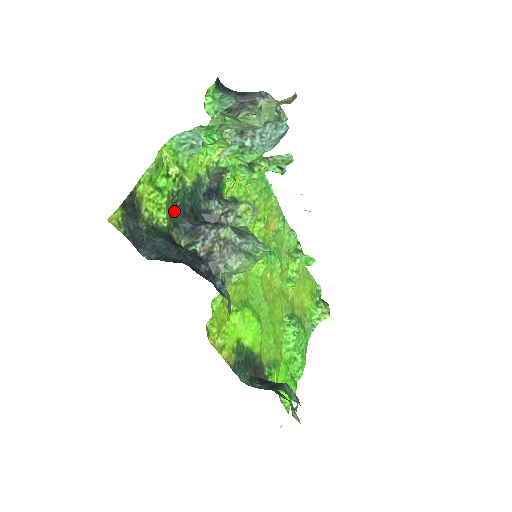
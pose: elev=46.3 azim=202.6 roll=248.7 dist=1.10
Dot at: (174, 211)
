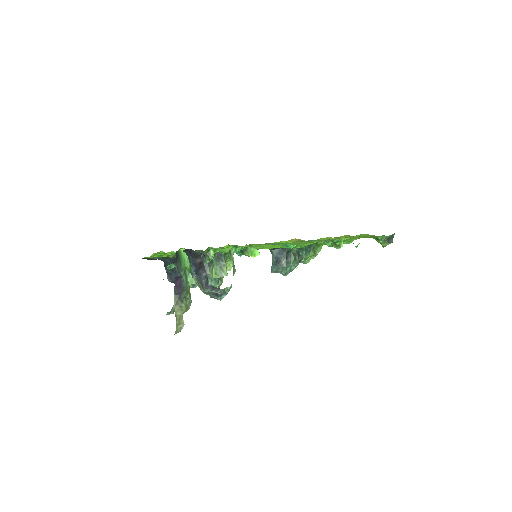
Dot at: occluded
